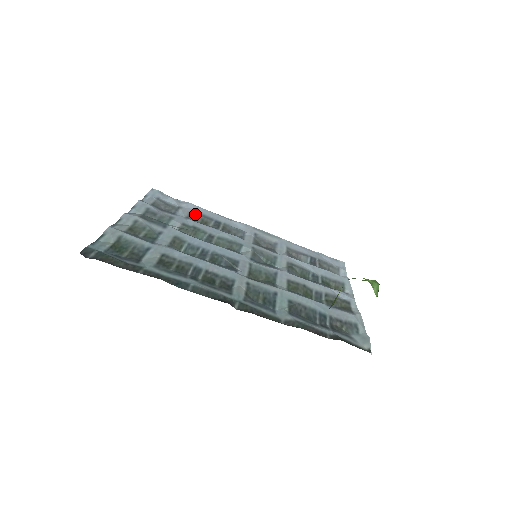
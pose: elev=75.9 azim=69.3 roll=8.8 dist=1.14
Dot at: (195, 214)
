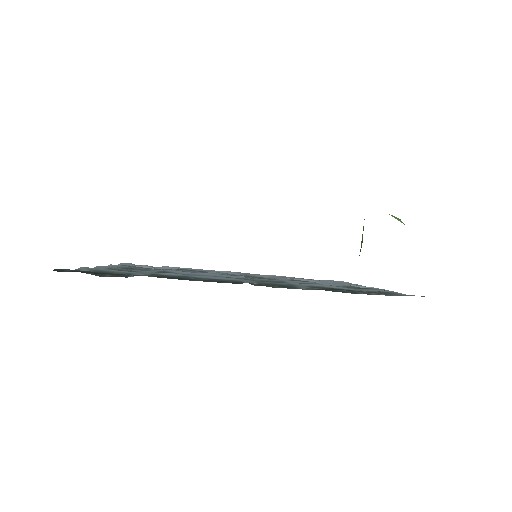
Dot at: occluded
